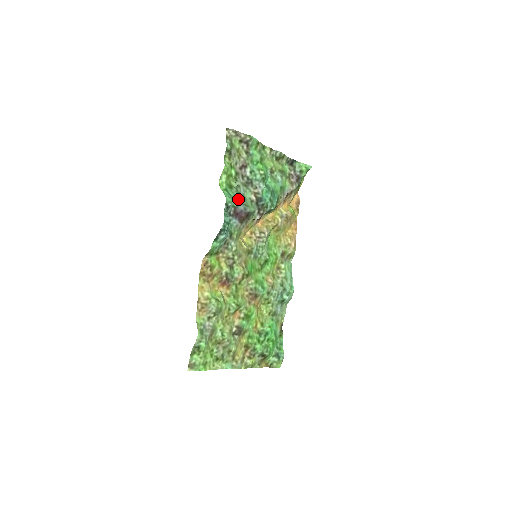
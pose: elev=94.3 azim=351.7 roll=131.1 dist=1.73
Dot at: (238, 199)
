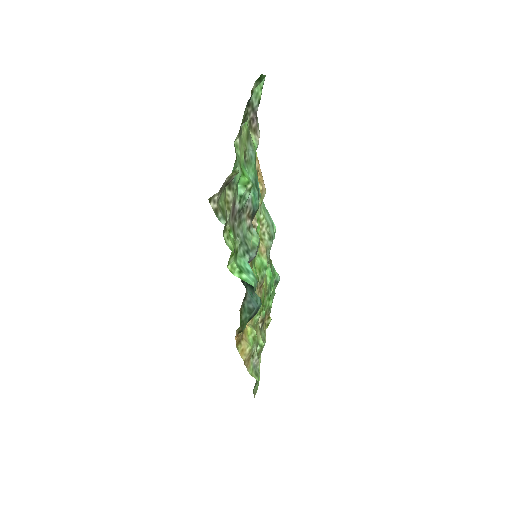
Dot at: (246, 253)
